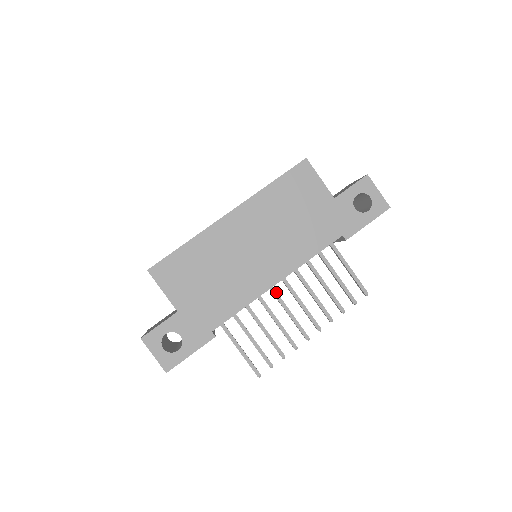
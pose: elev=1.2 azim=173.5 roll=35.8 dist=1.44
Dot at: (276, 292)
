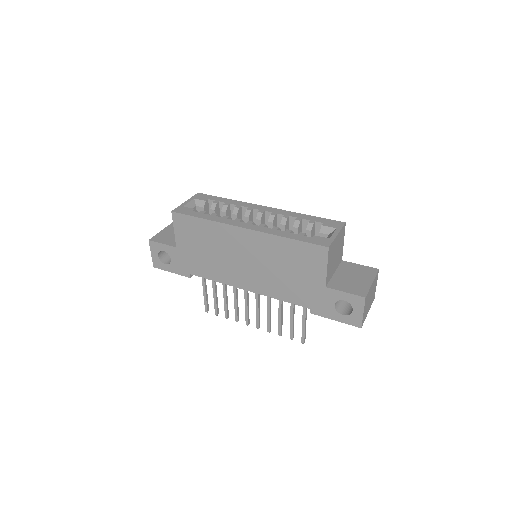
Dot at: occluded
